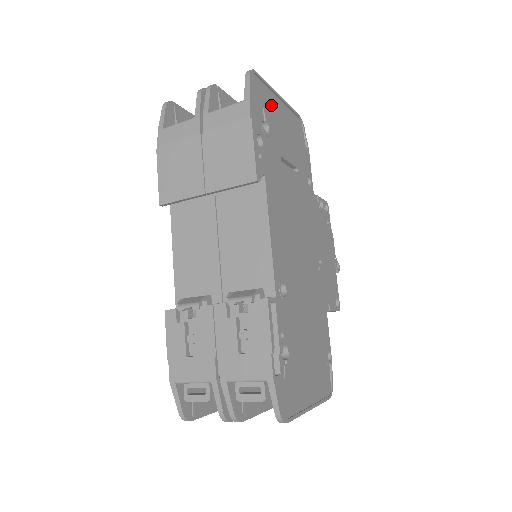
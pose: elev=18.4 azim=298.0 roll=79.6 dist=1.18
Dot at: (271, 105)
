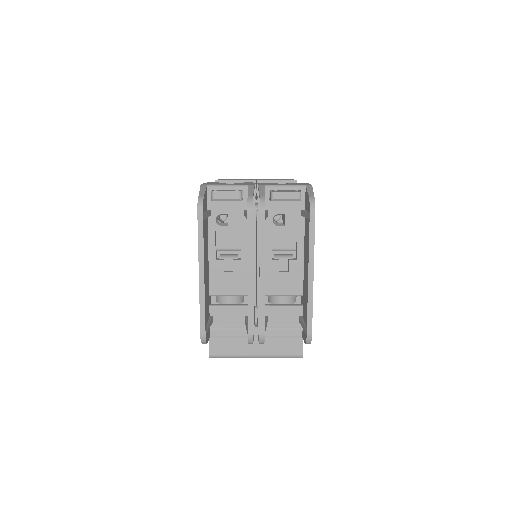
Dot at: occluded
